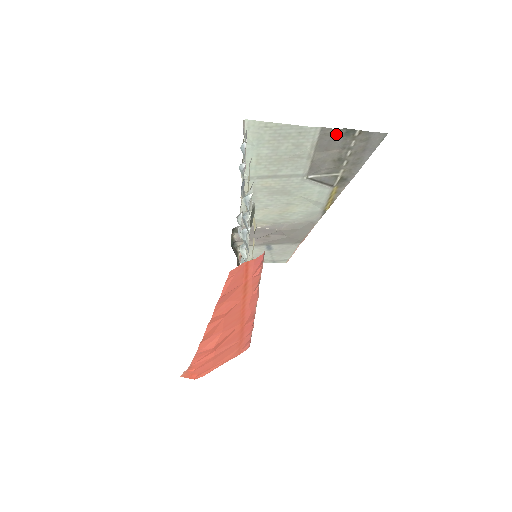
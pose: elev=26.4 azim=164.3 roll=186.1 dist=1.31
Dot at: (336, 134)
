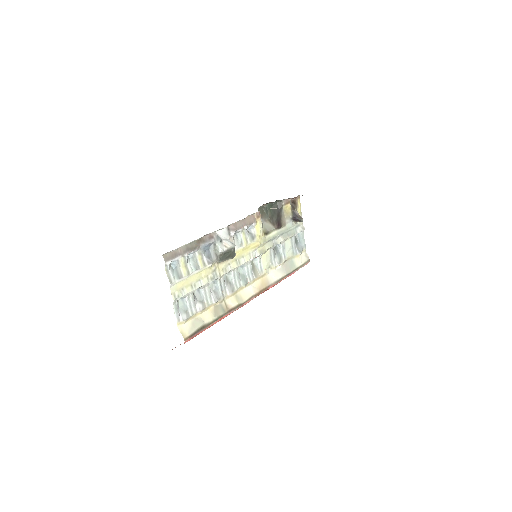
Dot at: occluded
